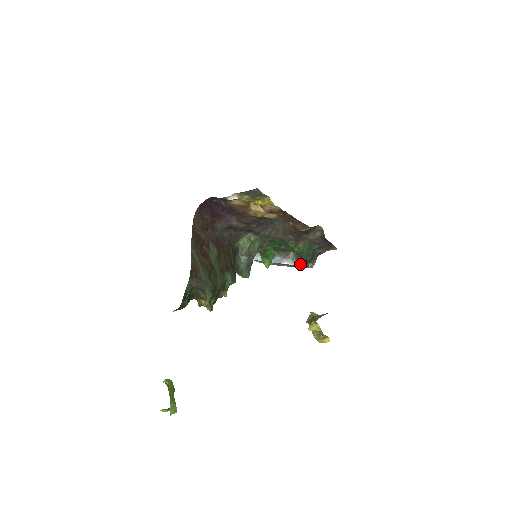
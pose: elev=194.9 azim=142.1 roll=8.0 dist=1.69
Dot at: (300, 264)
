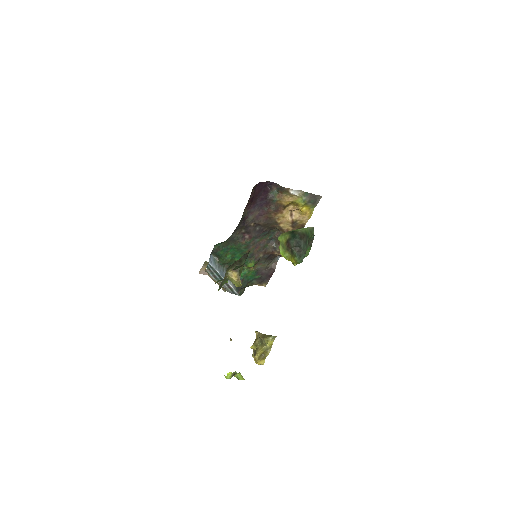
Dot at: (236, 288)
